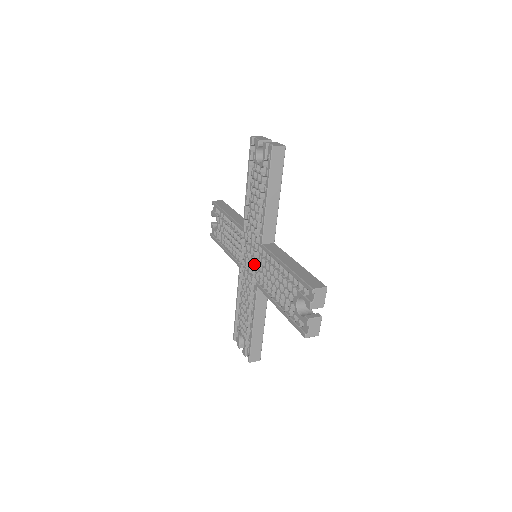
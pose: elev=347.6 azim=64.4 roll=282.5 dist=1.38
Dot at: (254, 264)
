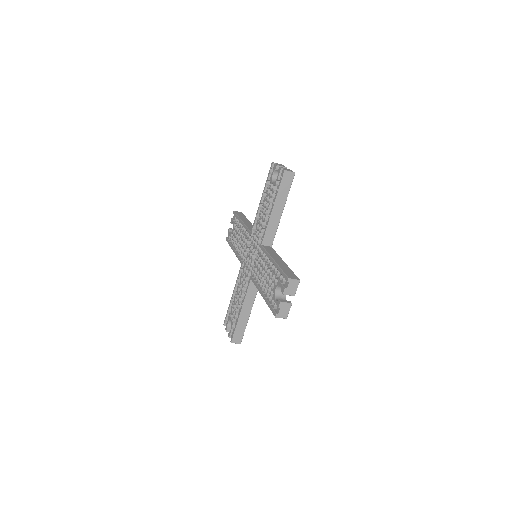
Dot at: (253, 261)
